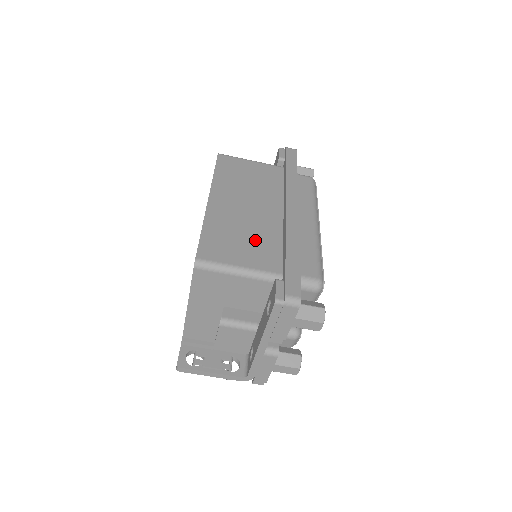
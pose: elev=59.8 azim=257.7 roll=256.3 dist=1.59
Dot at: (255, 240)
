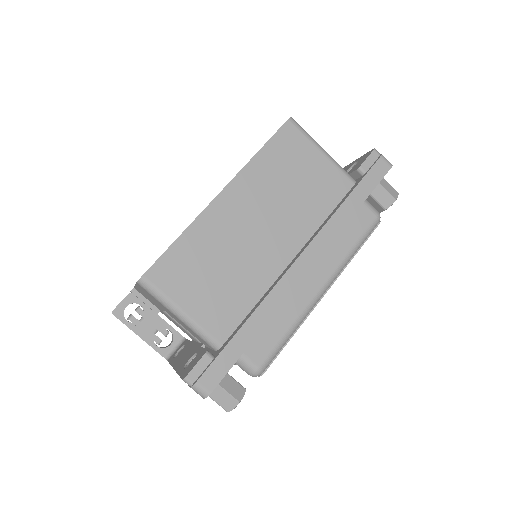
Dot at: (228, 283)
